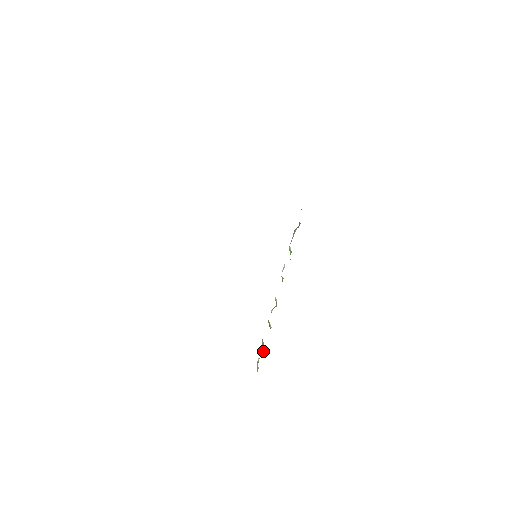
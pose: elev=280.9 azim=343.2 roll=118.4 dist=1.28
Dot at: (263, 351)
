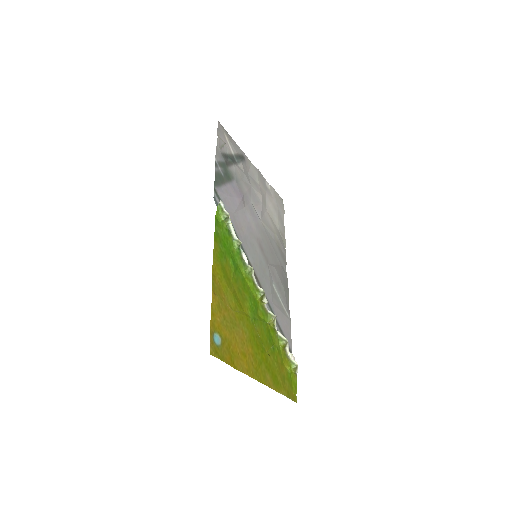
Dot at: (282, 343)
